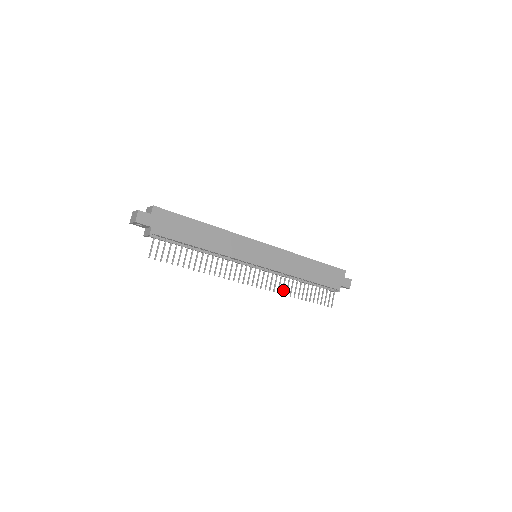
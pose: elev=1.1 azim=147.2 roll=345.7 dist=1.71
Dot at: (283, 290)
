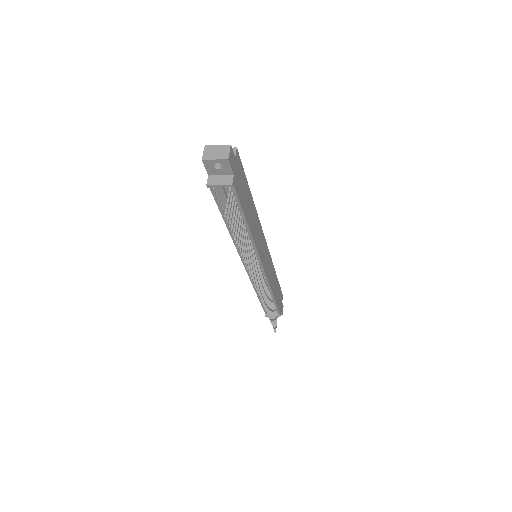
Dot at: (265, 303)
